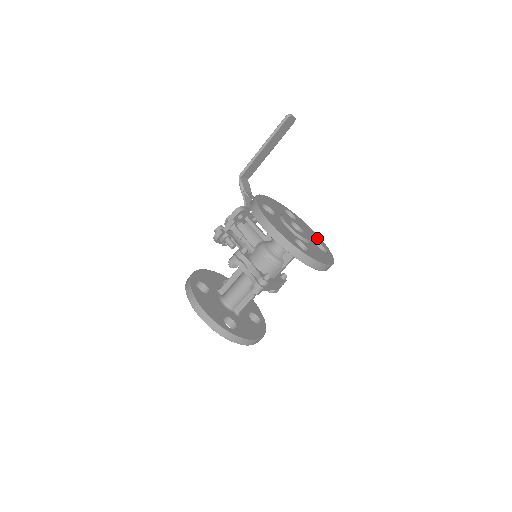
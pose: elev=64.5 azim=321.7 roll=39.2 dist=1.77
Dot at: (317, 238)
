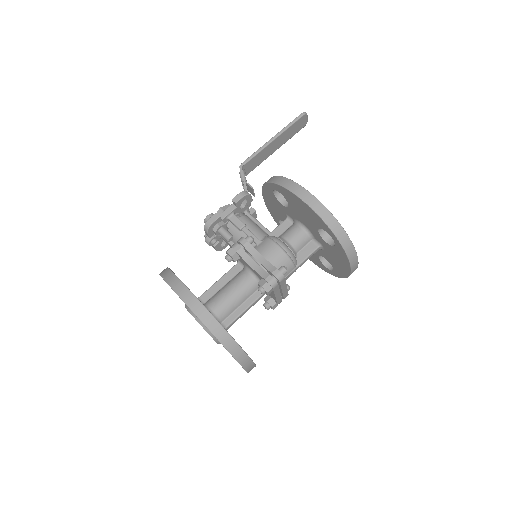
Dot at: occluded
